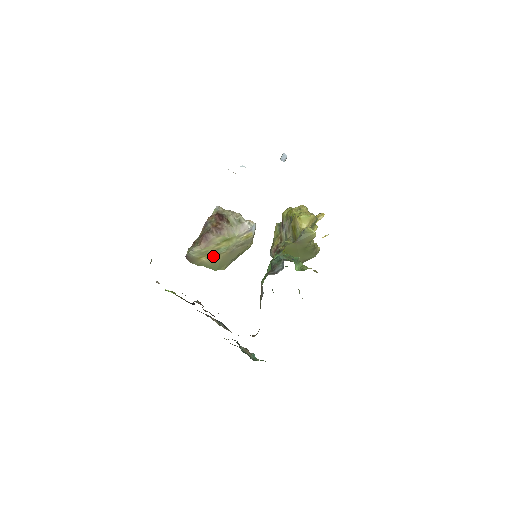
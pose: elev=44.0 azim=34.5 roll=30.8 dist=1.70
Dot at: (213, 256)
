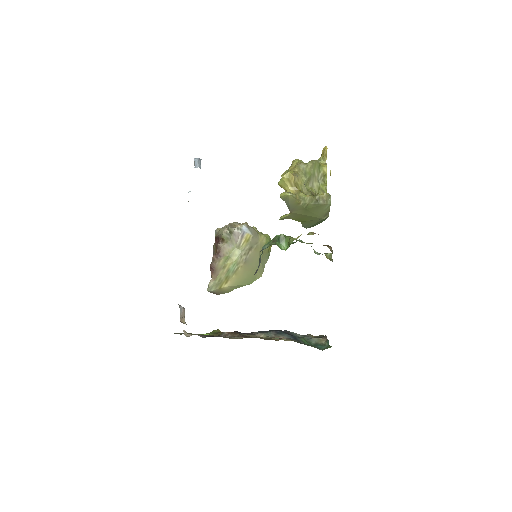
Dot at: (231, 278)
